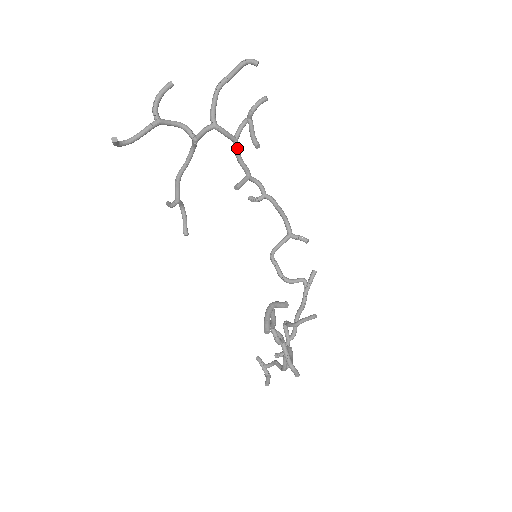
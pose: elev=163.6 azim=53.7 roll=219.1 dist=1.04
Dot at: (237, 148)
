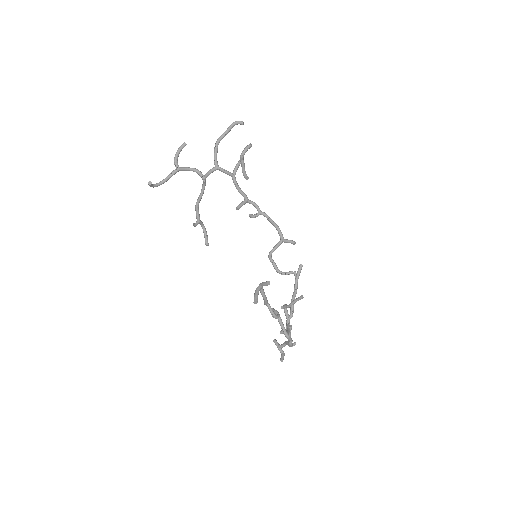
Dot at: (235, 181)
